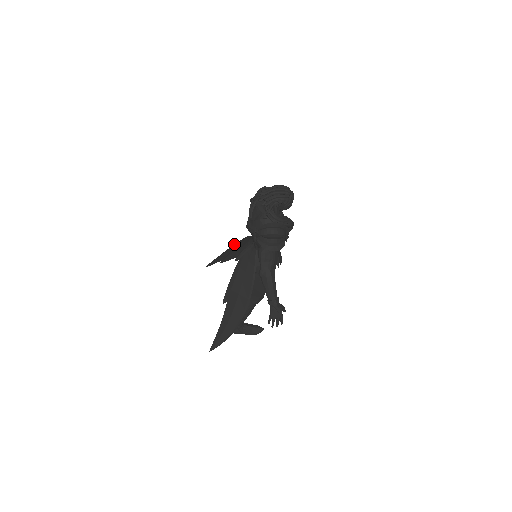
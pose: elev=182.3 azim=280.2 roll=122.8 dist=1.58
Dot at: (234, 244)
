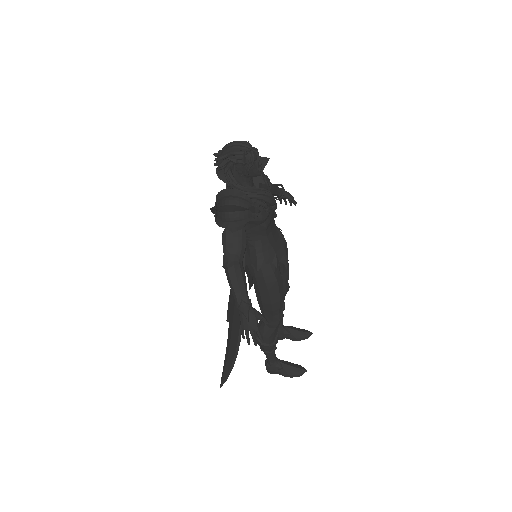
Dot at: occluded
